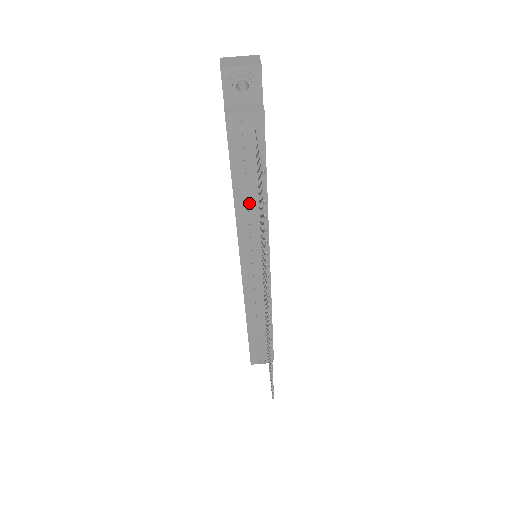
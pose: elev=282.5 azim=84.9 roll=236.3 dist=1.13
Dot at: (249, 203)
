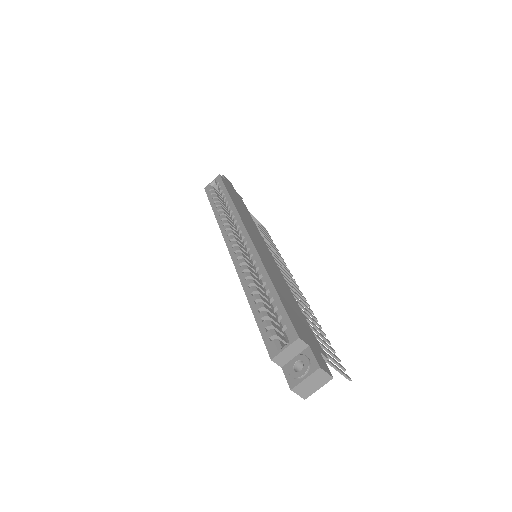
Dot at: occluded
